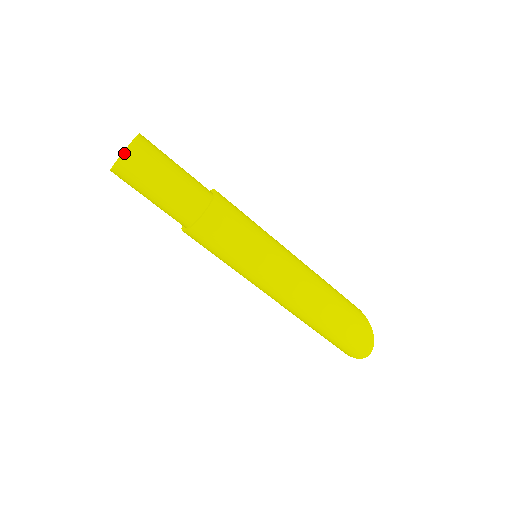
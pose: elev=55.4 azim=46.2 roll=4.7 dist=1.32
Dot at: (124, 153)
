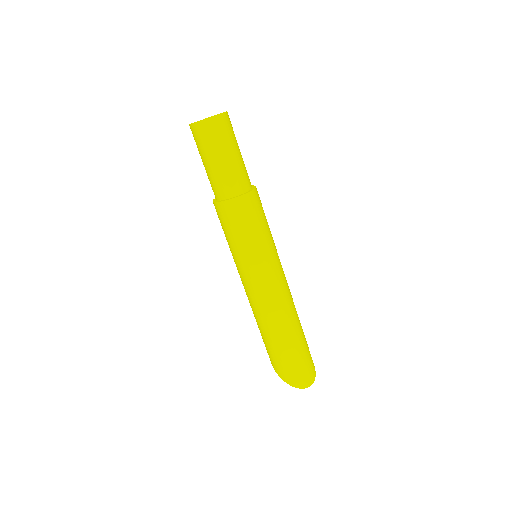
Dot at: occluded
